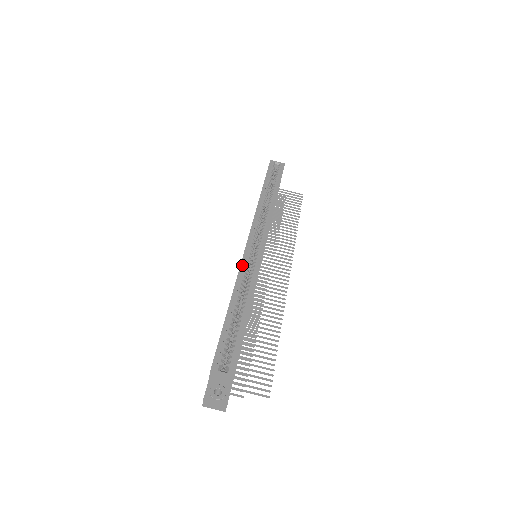
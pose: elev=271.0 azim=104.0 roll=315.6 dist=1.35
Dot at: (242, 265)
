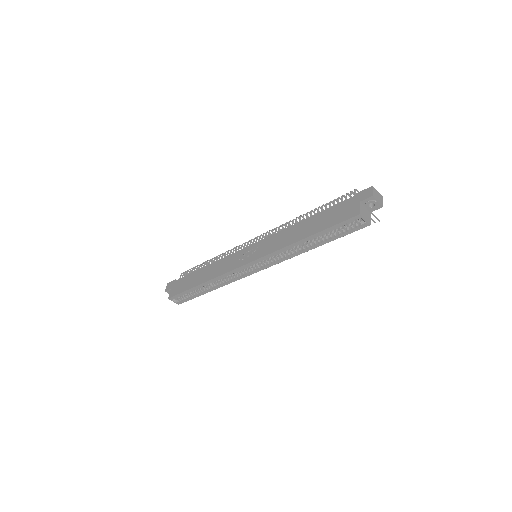
Dot at: (226, 274)
